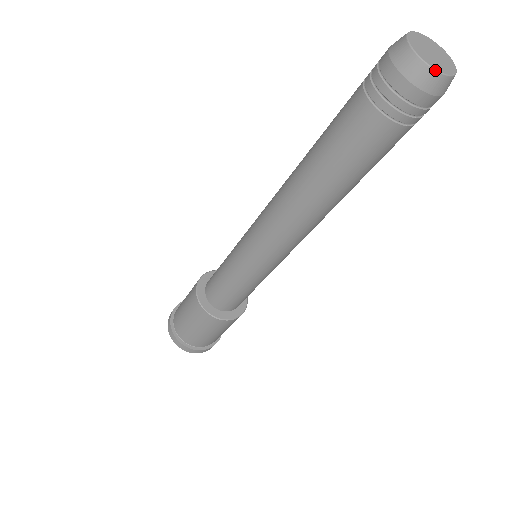
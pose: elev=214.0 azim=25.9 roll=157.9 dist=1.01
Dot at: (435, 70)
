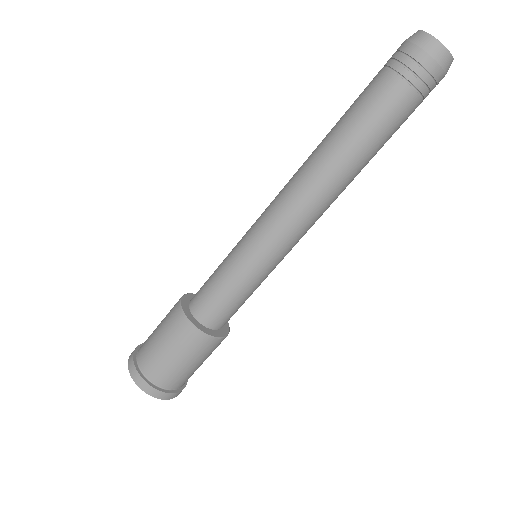
Dot at: (451, 55)
